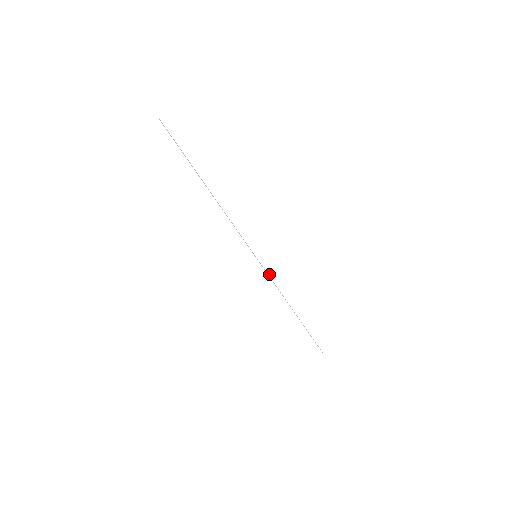
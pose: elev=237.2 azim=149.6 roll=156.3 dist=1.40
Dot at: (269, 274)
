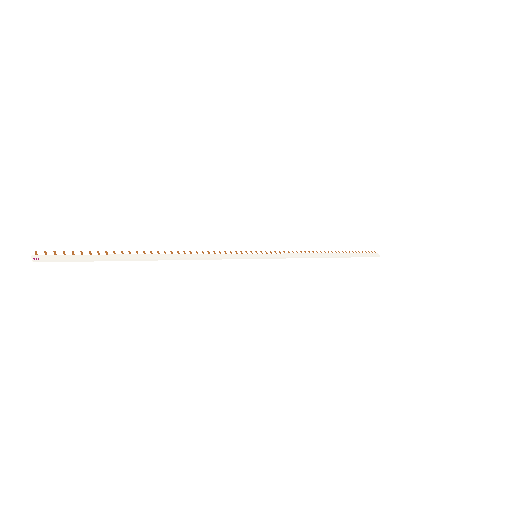
Dot at: (281, 257)
